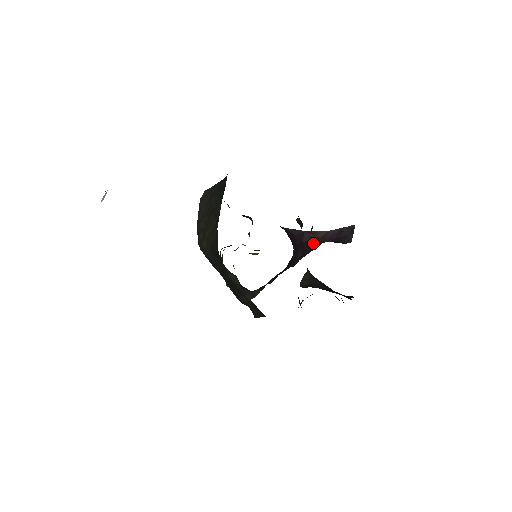
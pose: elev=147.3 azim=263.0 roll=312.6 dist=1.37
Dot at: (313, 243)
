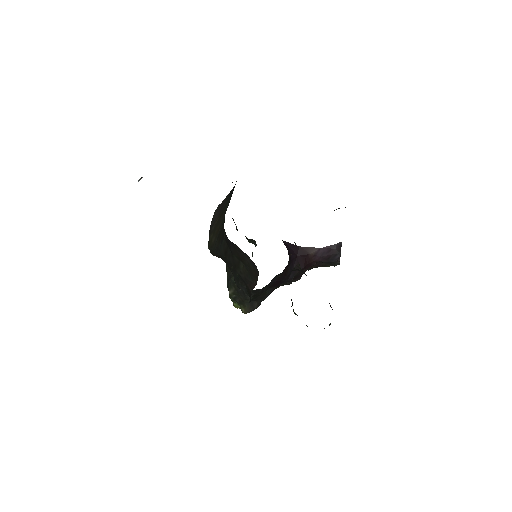
Dot at: (306, 259)
